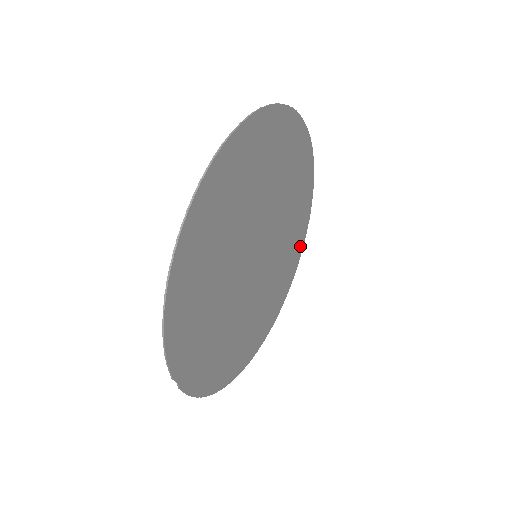
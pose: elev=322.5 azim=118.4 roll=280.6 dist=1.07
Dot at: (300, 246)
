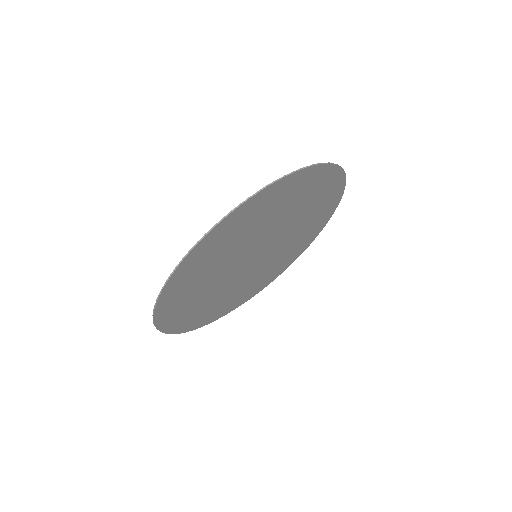
Dot at: (325, 220)
